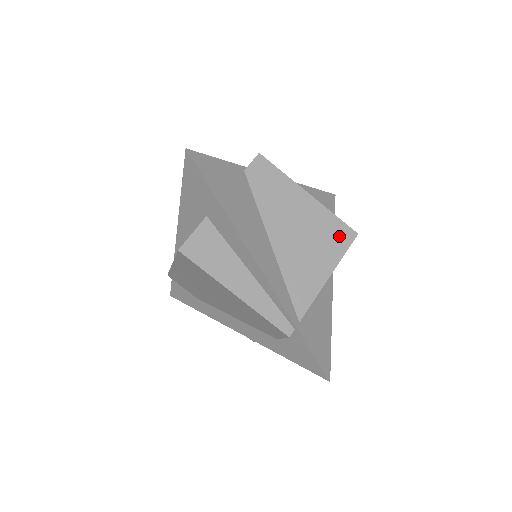
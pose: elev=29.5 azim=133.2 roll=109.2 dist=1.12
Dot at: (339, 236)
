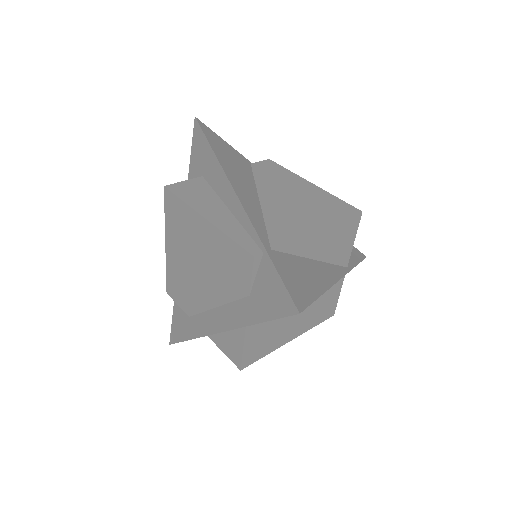
Dot at: (339, 209)
